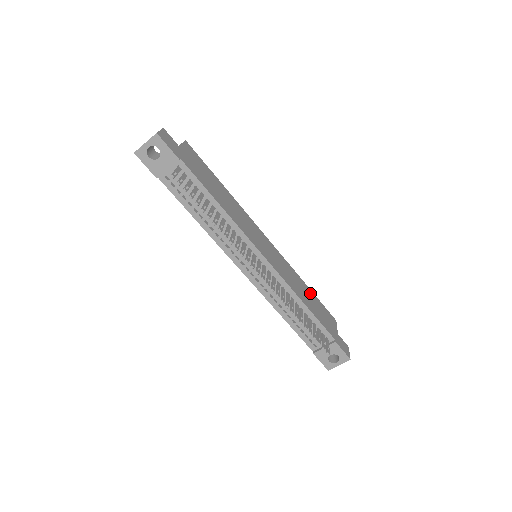
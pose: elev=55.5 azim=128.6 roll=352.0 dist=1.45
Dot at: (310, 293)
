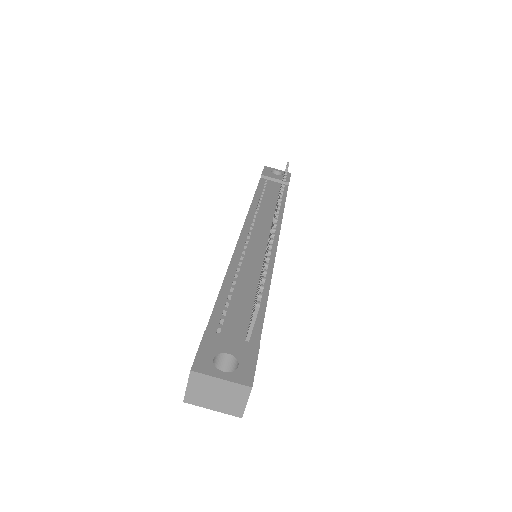
Dot at: occluded
